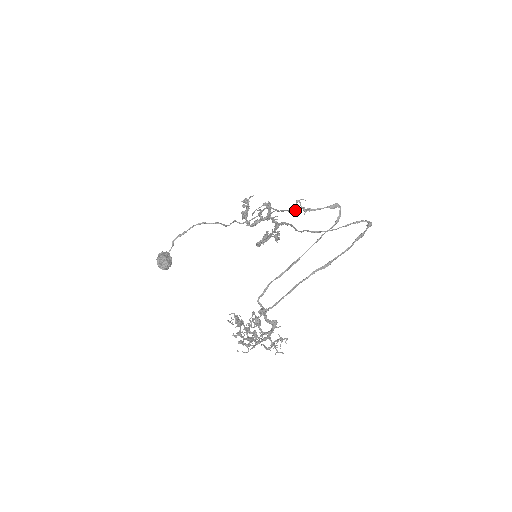
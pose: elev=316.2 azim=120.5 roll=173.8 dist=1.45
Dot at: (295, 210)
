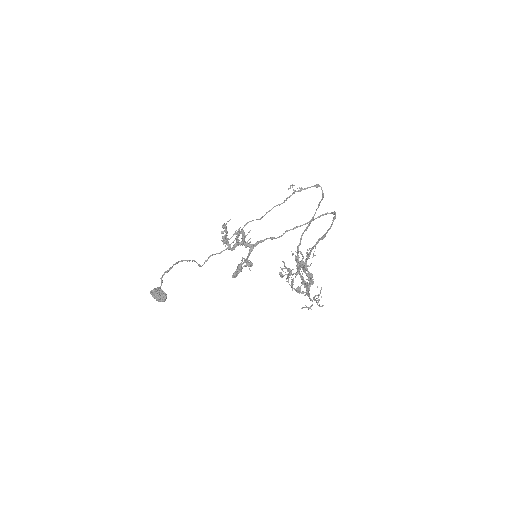
Dot at: (287, 197)
